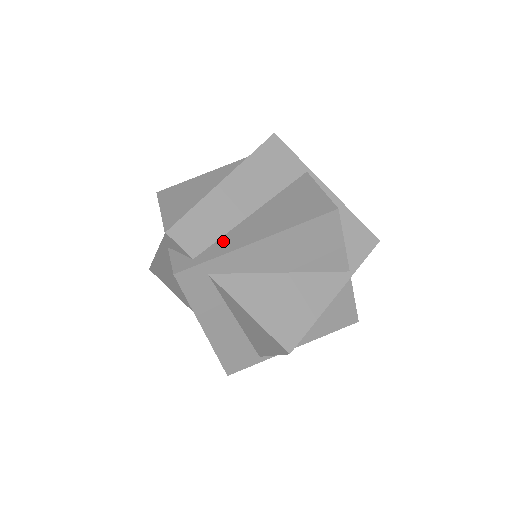
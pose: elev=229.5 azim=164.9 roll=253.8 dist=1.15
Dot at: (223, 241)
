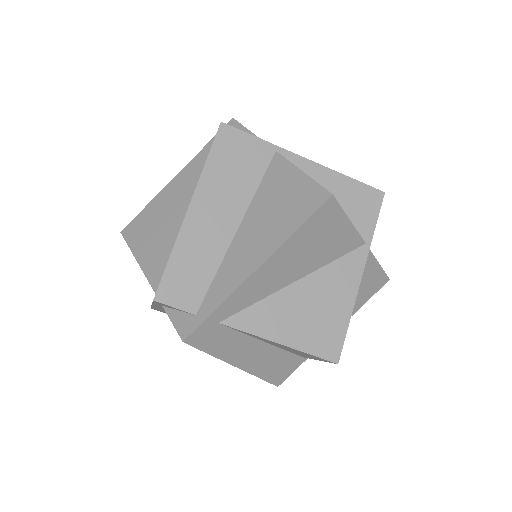
Dot at: (219, 280)
